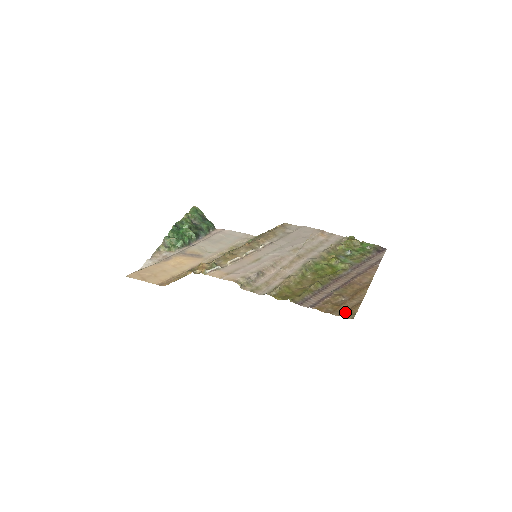
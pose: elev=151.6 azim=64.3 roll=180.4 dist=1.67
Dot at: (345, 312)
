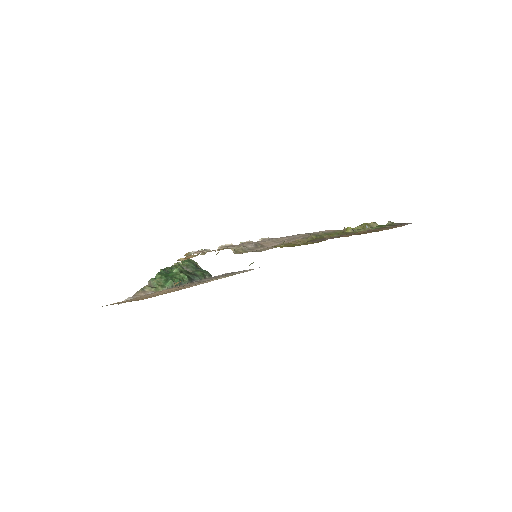
Dot at: occluded
